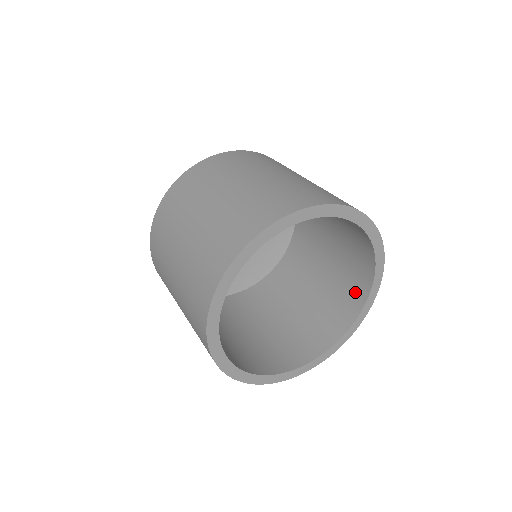
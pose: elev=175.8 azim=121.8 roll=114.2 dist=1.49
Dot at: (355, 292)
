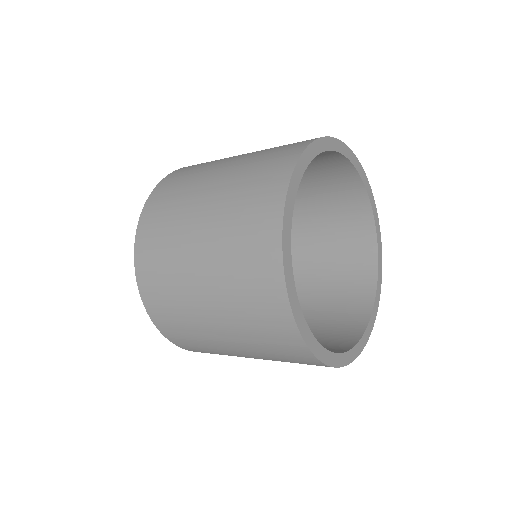
Dot at: (360, 236)
